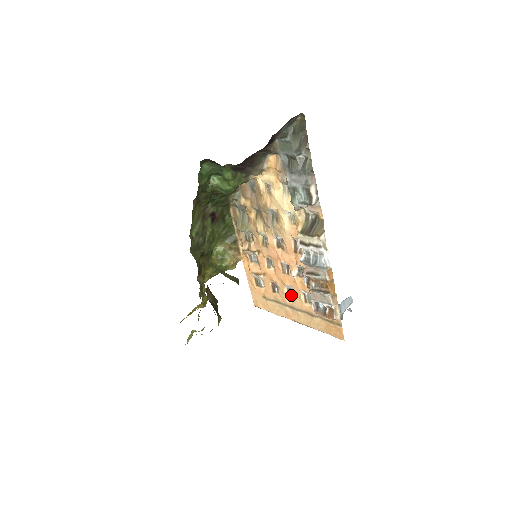
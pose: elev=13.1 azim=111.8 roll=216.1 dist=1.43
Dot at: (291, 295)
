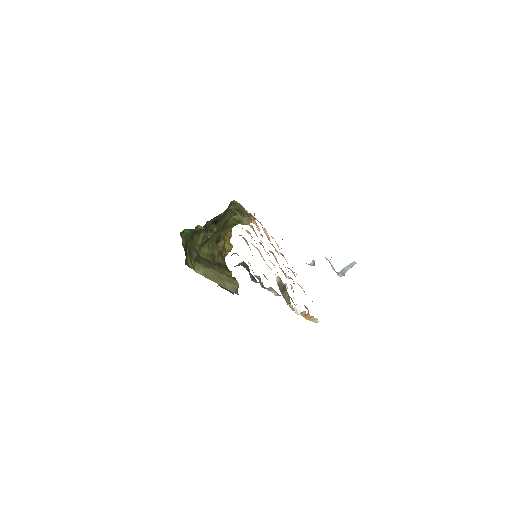
Dot at: (293, 272)
